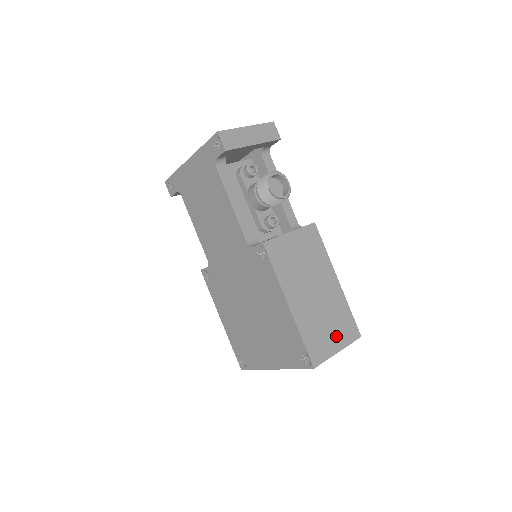
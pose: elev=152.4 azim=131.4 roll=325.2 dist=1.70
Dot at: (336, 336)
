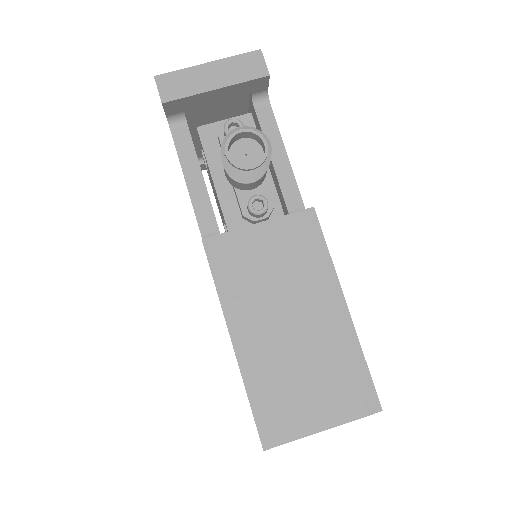
Dot at: (323, 402)
